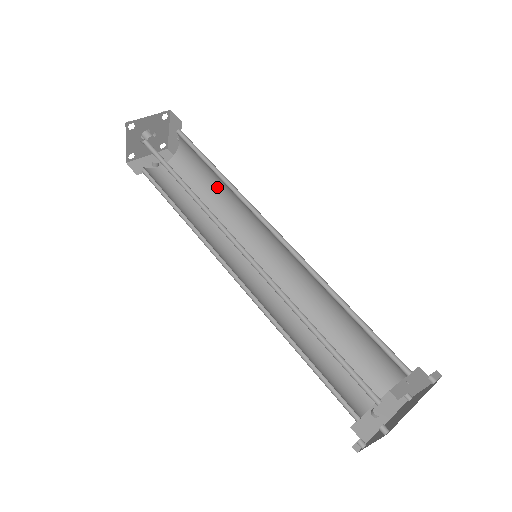
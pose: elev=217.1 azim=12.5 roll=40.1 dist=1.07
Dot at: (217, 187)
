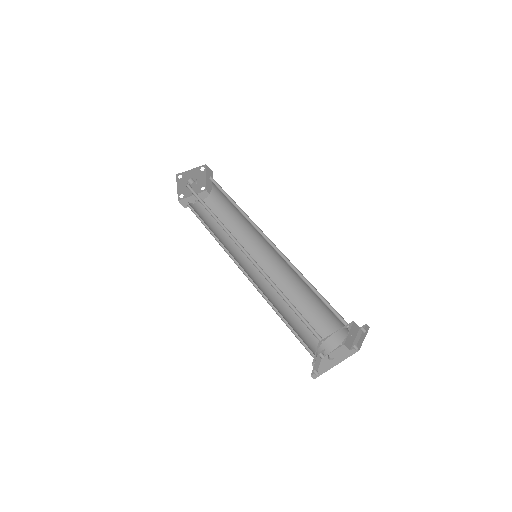
Dot at: (235, 213)
